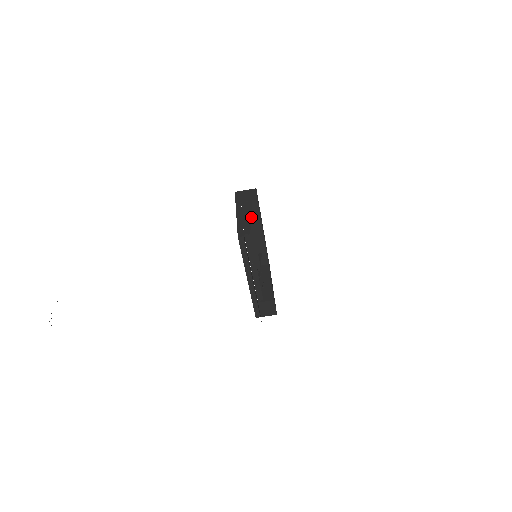
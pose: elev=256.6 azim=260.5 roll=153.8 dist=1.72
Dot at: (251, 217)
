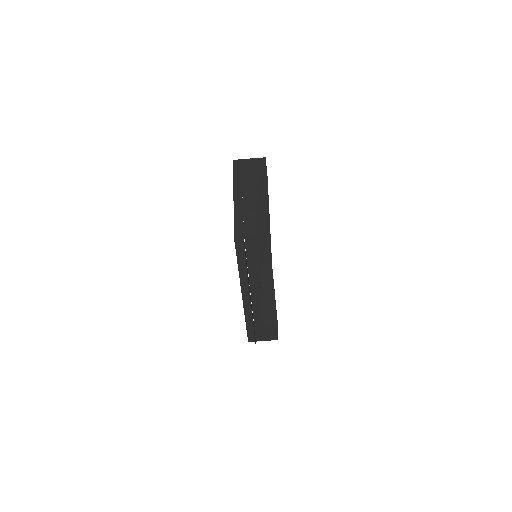
Dot at: occluded
